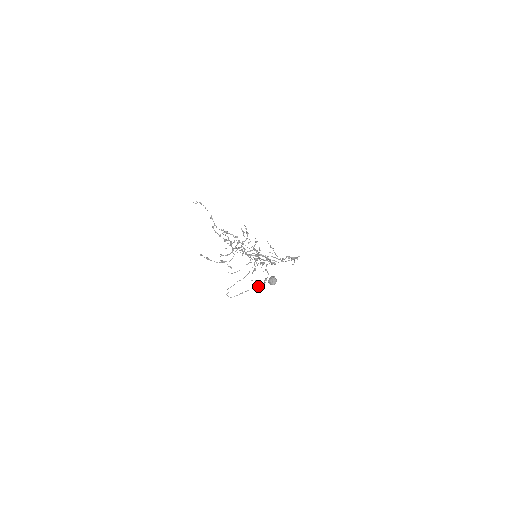
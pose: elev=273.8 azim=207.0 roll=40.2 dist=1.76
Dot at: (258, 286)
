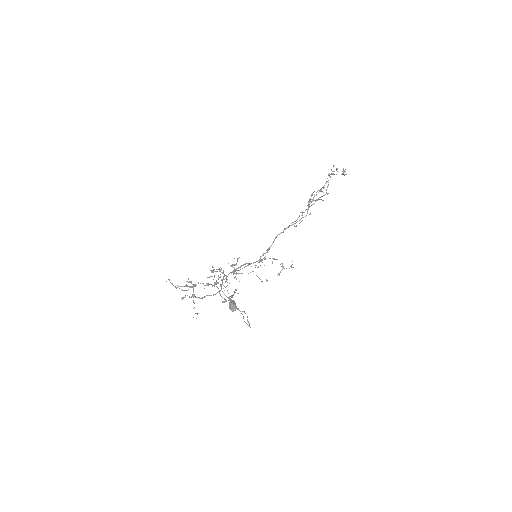
Dot at: (242, 311)
